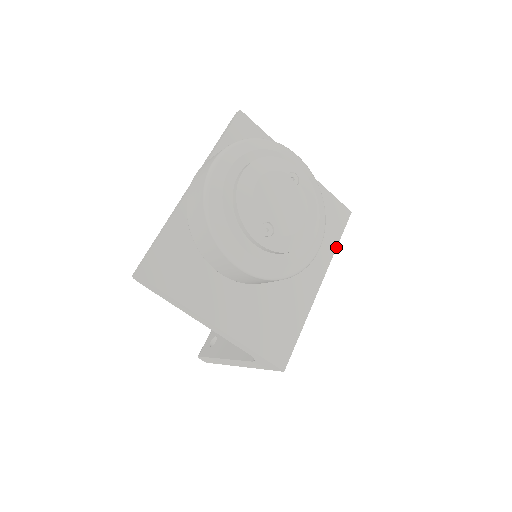
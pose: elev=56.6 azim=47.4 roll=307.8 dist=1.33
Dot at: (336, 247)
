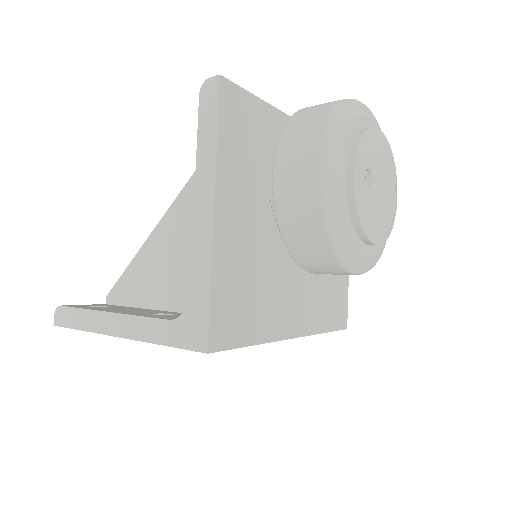
Dot at: (323, 332)
